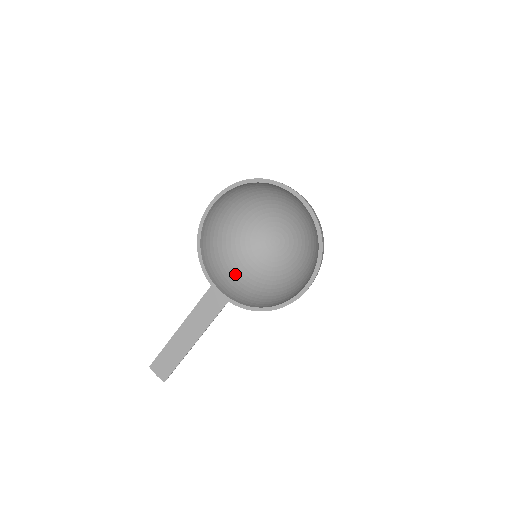
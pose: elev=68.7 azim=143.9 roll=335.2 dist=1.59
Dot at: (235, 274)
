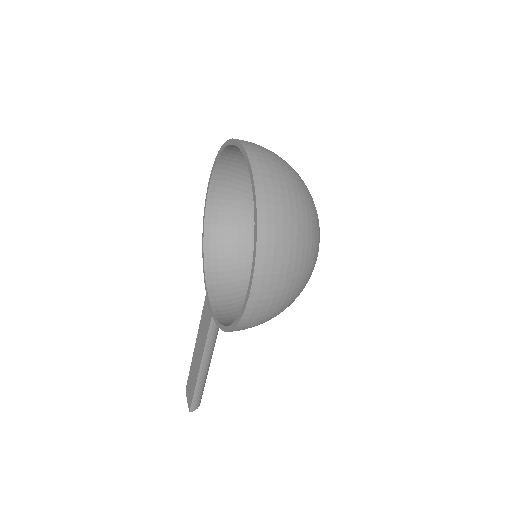
Dot at: occluded
